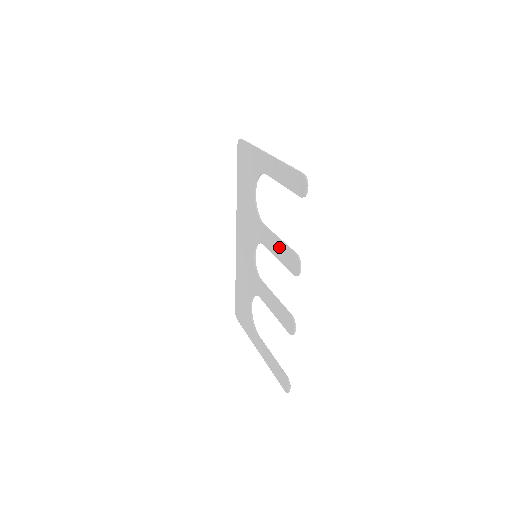
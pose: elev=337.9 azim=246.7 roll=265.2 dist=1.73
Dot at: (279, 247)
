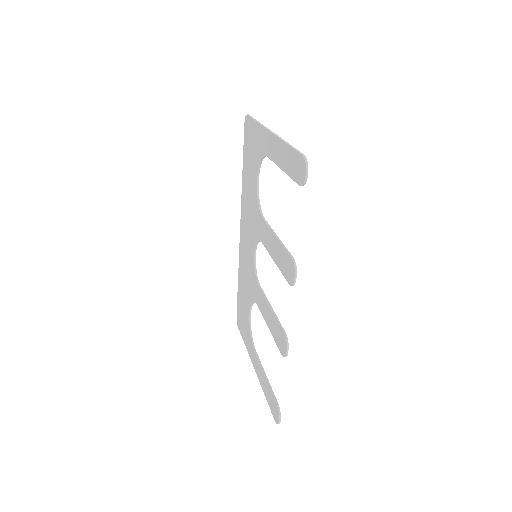
Dot at: (276, 247)
